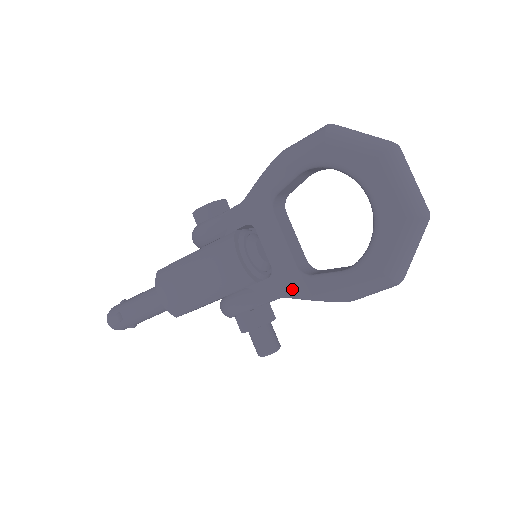
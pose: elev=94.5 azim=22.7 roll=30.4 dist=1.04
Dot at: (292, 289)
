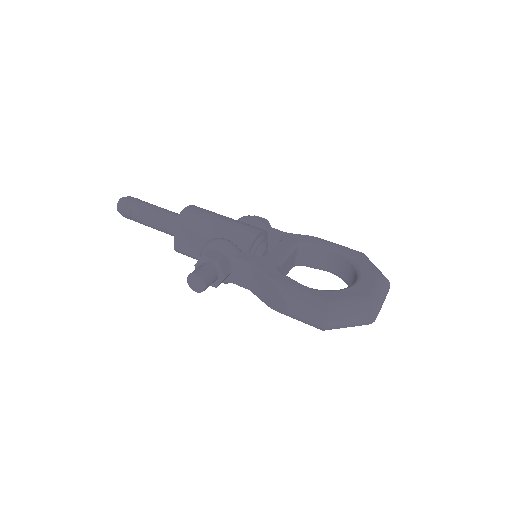
Dot at: (265, 267)
